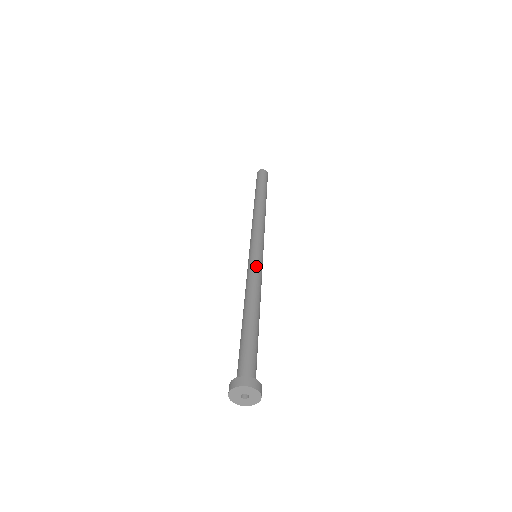
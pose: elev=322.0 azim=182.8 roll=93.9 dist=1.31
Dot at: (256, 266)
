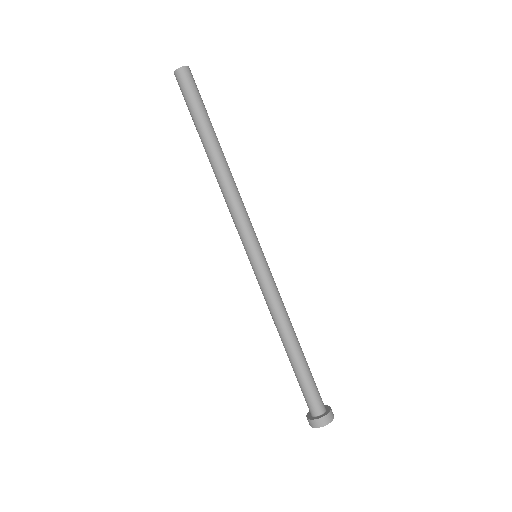
Dot at: (261, 284)
